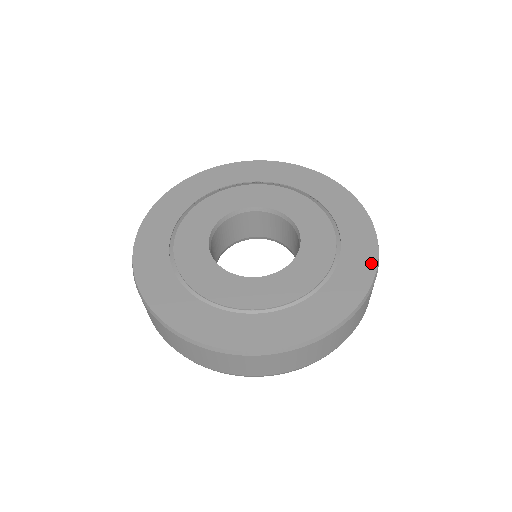
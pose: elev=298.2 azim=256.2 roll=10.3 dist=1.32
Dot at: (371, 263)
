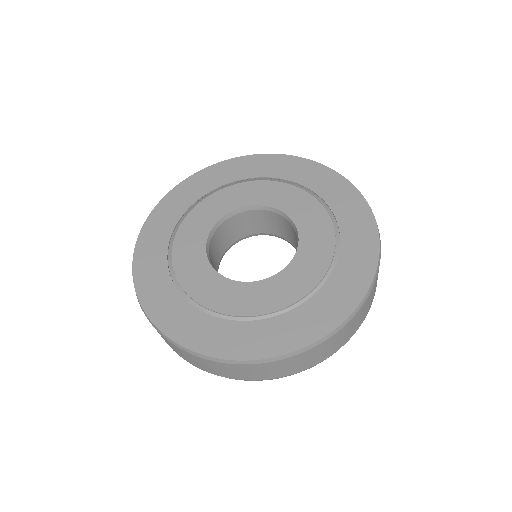
Dot at: (339, 180)
